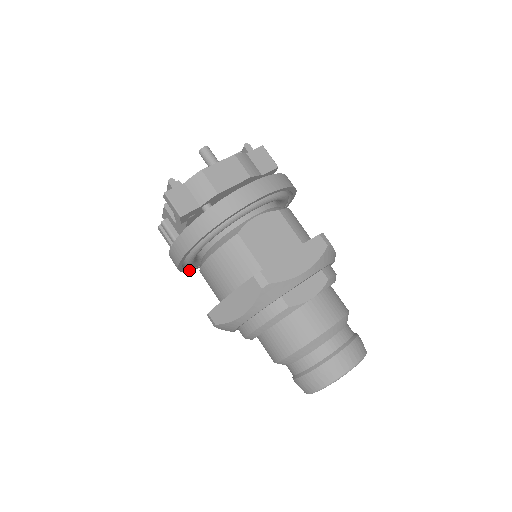
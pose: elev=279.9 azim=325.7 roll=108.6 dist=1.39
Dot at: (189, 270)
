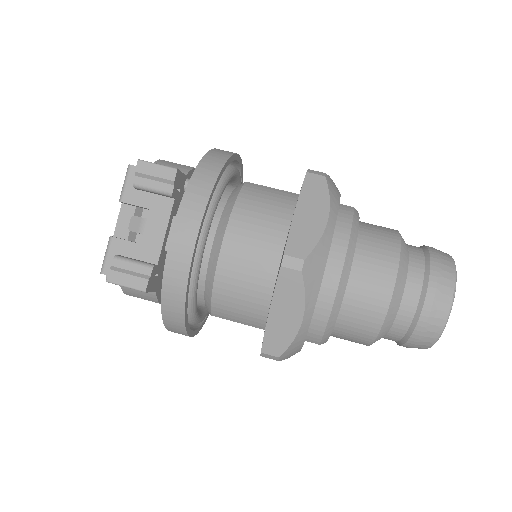
Dot at: (185, 309)
